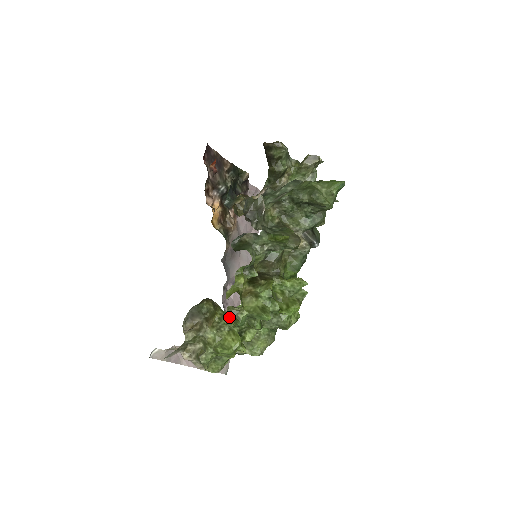
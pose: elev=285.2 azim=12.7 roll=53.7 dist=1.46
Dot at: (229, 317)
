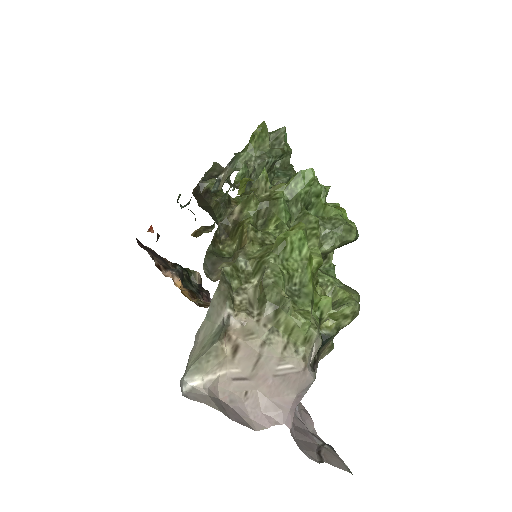
Dot at: (265, 226)
